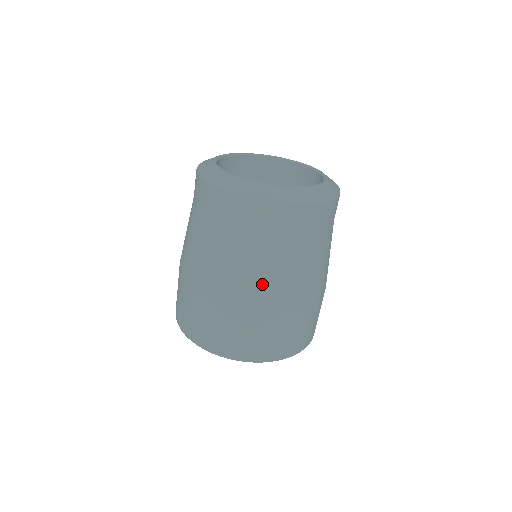
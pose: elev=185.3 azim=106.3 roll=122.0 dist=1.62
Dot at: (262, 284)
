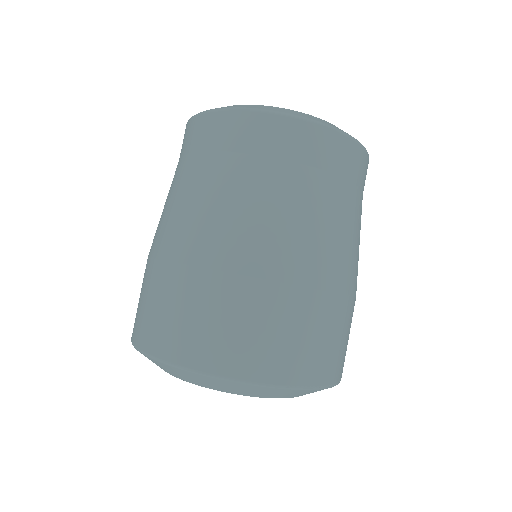
Dot at: (289, 241)
